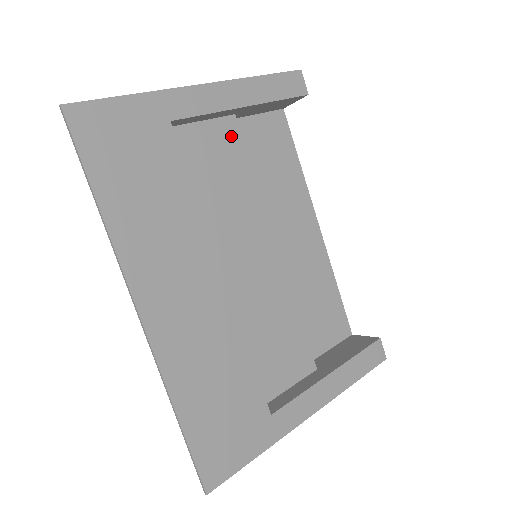
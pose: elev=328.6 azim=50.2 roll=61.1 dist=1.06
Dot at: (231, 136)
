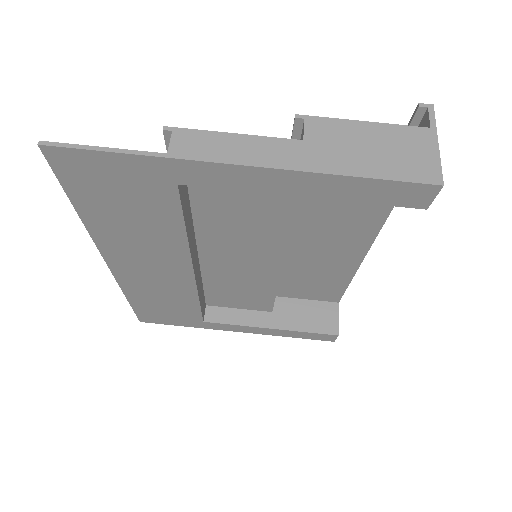
Dot at: occluded
